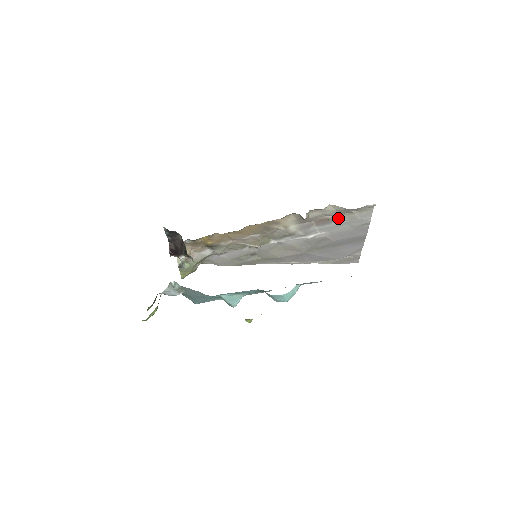
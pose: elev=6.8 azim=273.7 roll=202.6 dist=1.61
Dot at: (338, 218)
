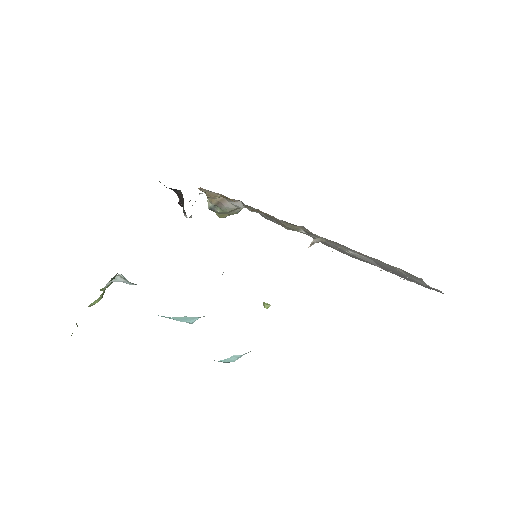
Dot at: (373, 258)
